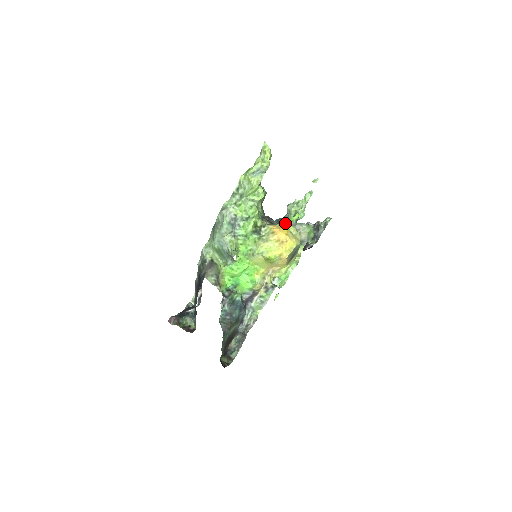
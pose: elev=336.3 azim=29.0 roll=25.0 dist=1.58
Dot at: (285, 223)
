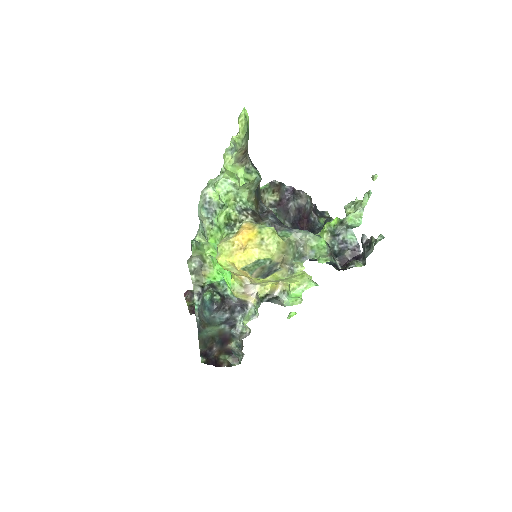
Dot at: (324, 226)
